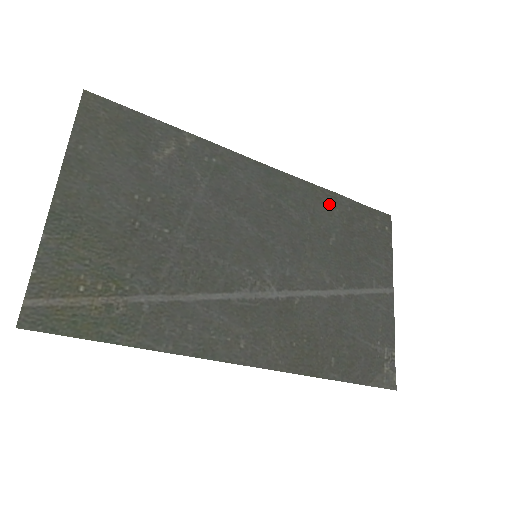
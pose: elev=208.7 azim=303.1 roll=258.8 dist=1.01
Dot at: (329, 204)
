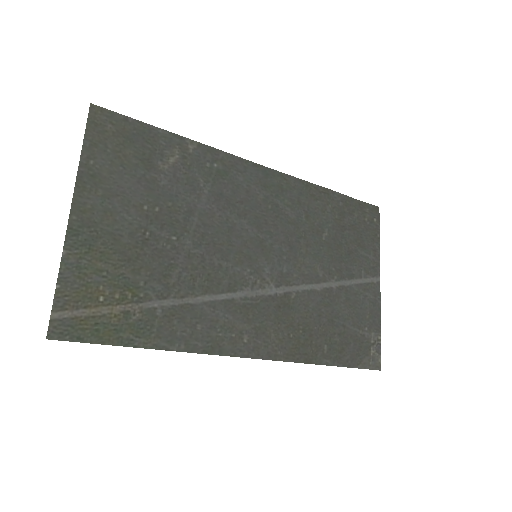
Dot at: (322, 200)
